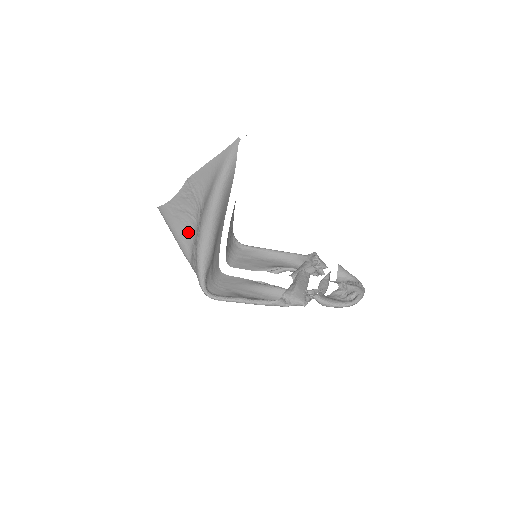
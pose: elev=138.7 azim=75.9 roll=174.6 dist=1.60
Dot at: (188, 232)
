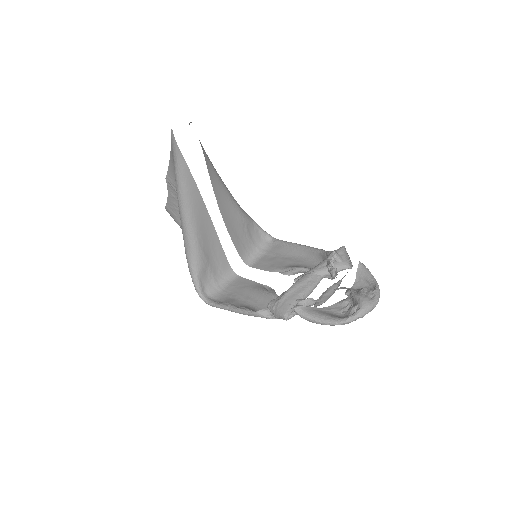
Dot at: occluded
